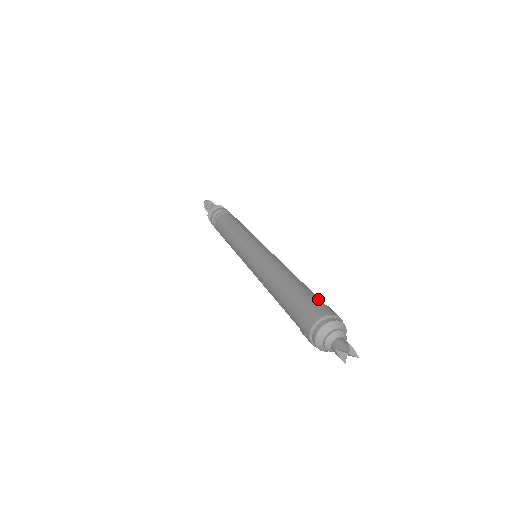
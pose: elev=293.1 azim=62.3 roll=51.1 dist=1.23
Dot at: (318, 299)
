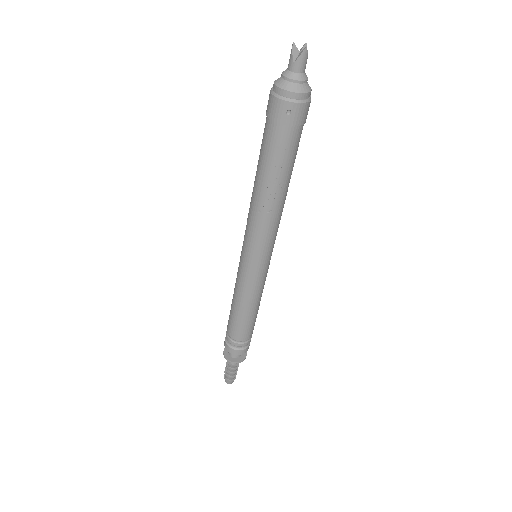
Dot at: occluded
